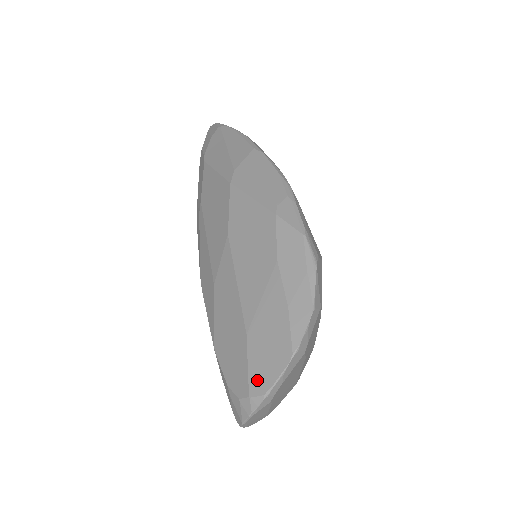
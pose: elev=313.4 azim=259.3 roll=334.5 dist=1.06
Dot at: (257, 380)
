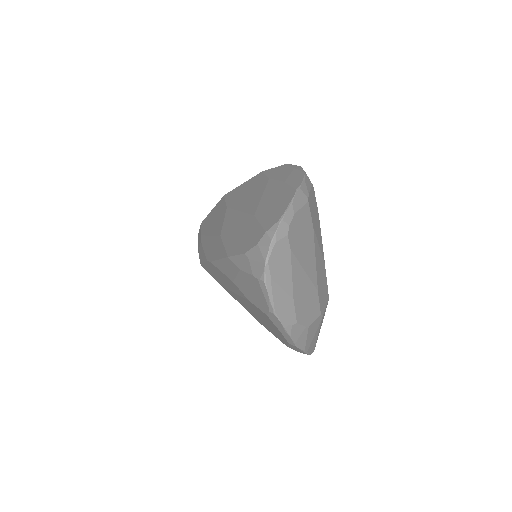
Dot at: (270, 221)
